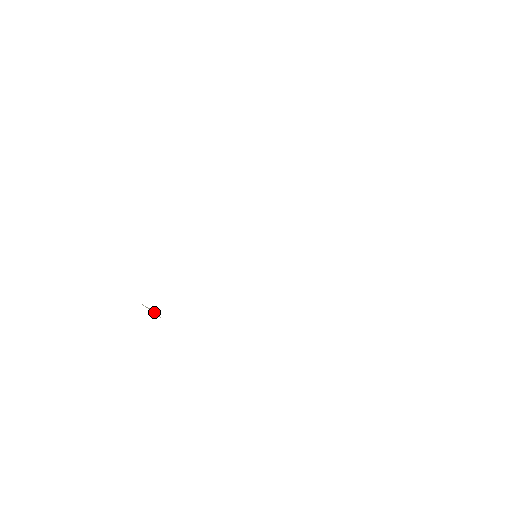
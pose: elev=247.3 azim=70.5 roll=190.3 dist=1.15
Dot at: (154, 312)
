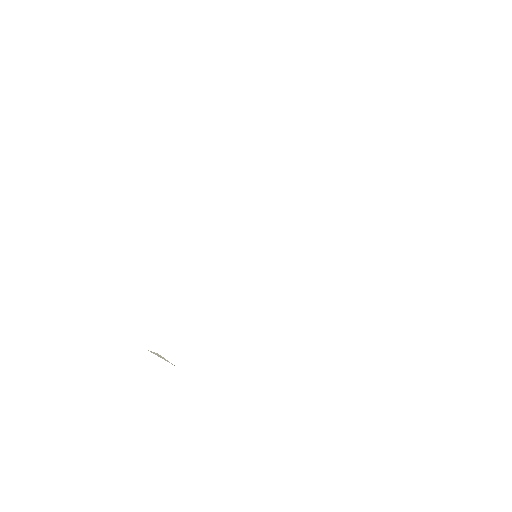
Dot at: (163, 358)
